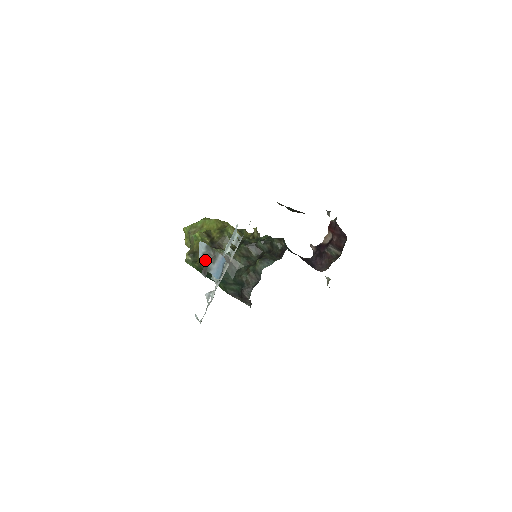
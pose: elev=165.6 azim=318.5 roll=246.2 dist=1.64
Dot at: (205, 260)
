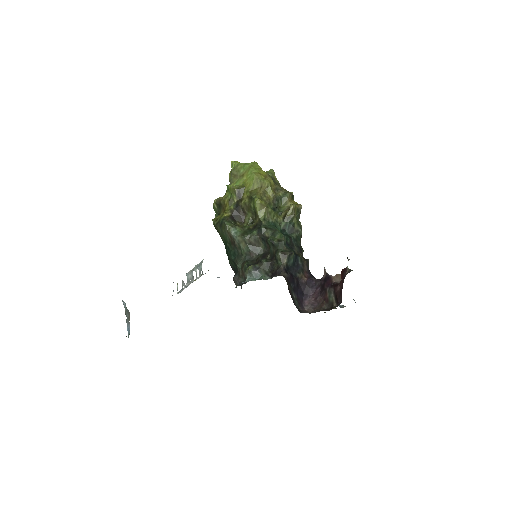
Dot at: (126, 312)
